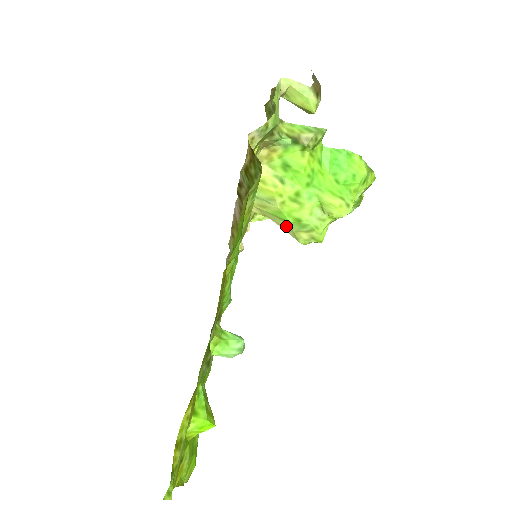
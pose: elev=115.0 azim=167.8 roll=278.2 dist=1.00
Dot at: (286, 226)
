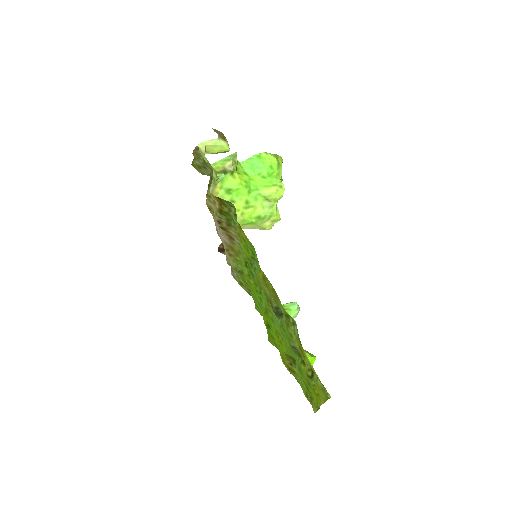
Dot at: (252, 226)
